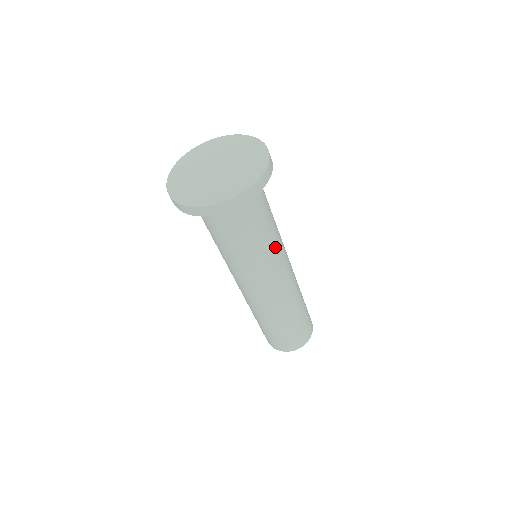
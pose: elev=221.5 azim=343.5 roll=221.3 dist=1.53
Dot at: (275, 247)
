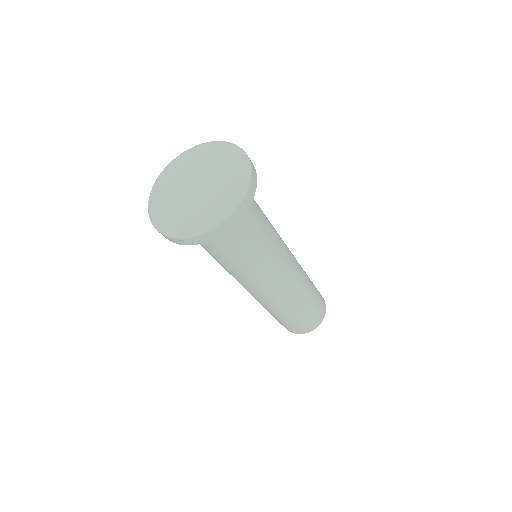
Dot at: (248, 272)
